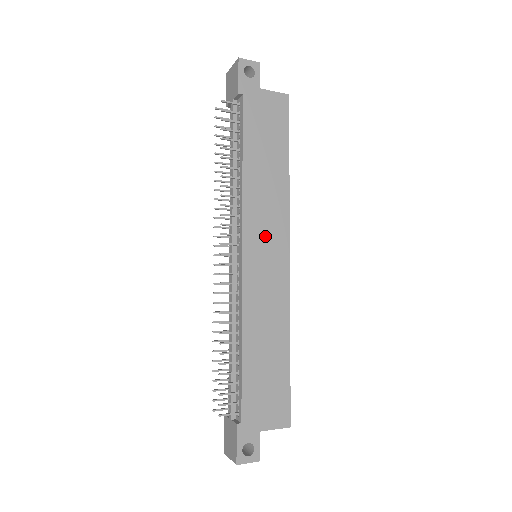
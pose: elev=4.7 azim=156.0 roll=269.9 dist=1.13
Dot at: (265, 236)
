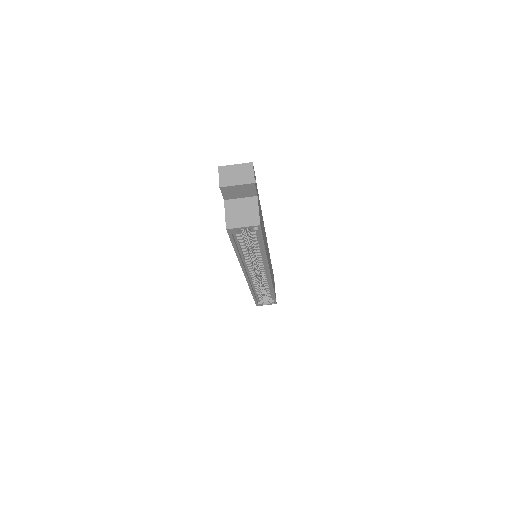
Dot at: (269, 260)
